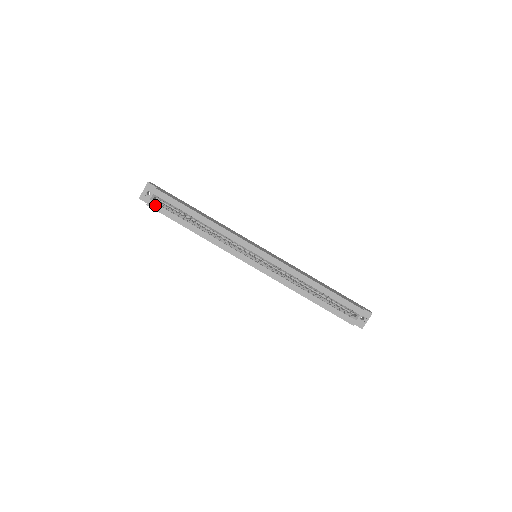
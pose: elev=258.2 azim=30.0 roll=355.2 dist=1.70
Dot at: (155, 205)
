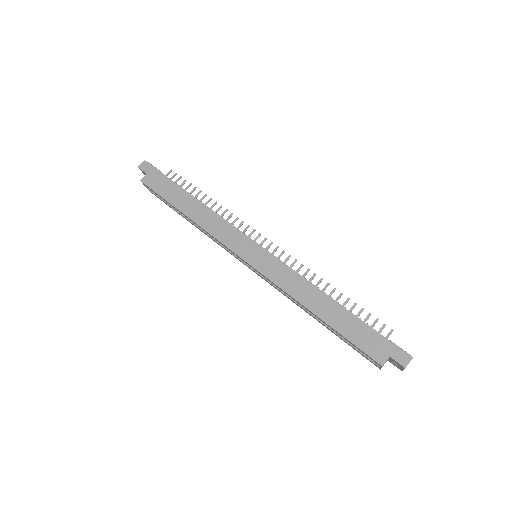
Dot at: (154, 194)
